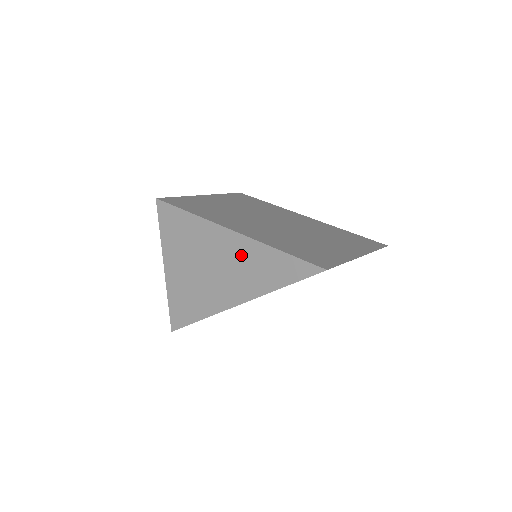
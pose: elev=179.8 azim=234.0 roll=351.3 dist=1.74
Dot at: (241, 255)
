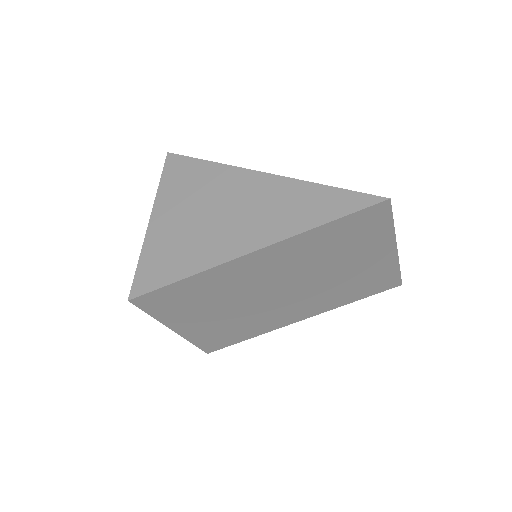
Dot at: (272, 196)
